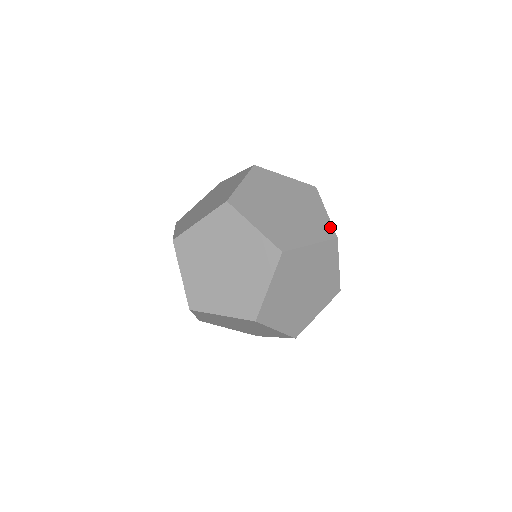
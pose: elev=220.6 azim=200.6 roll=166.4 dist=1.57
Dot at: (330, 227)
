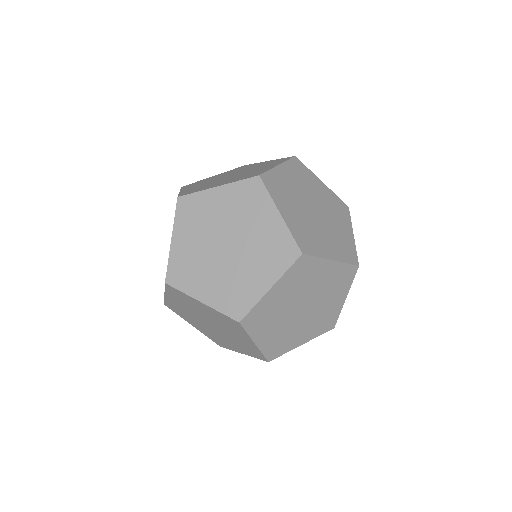
Dot at: (263, 172)
